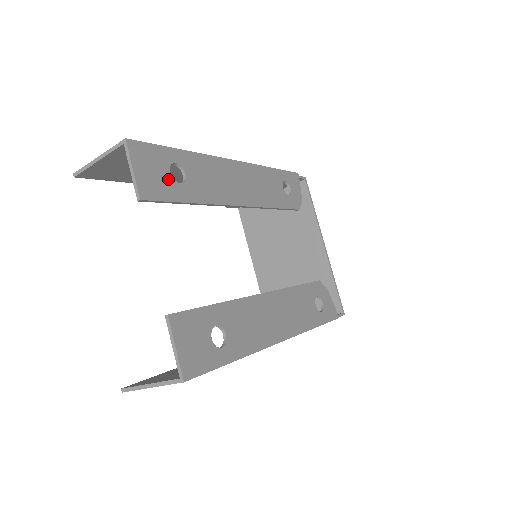
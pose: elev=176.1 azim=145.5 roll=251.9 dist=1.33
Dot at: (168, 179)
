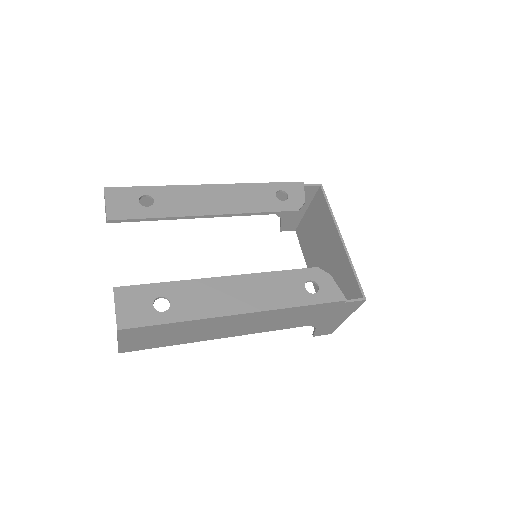
Dot at: (136, 206)
